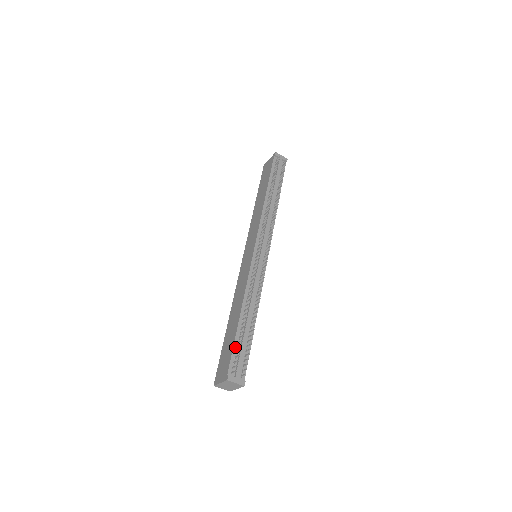
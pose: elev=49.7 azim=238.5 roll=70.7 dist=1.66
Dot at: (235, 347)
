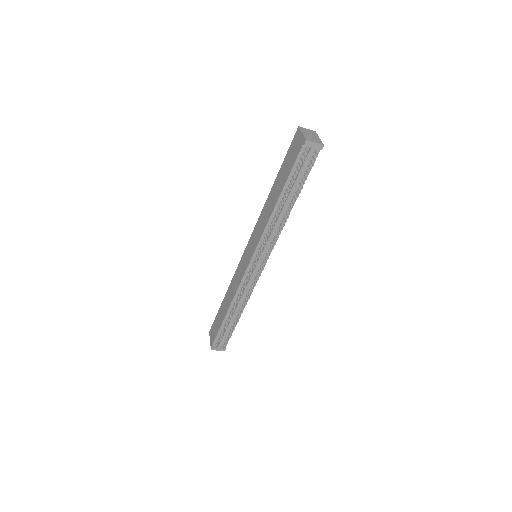
Dot at: (220, 331)
